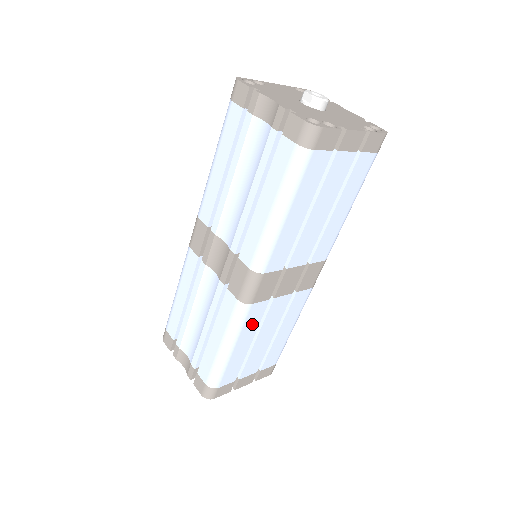
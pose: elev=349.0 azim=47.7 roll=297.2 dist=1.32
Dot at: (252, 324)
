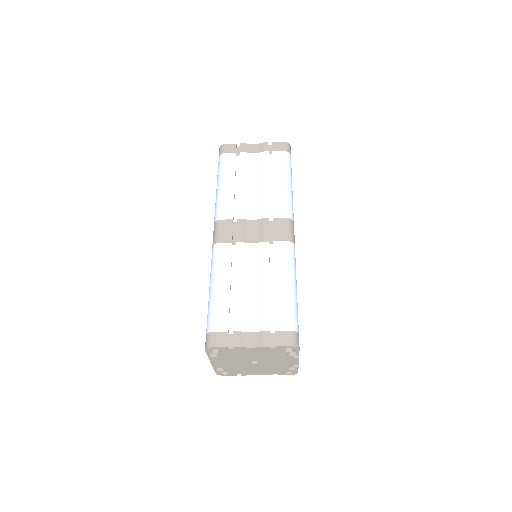
Dot at: occluded
